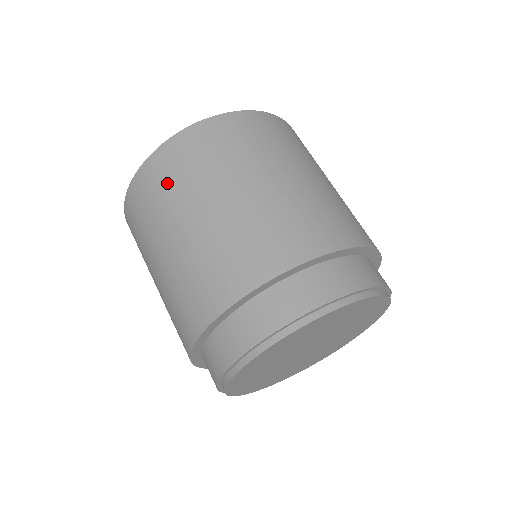
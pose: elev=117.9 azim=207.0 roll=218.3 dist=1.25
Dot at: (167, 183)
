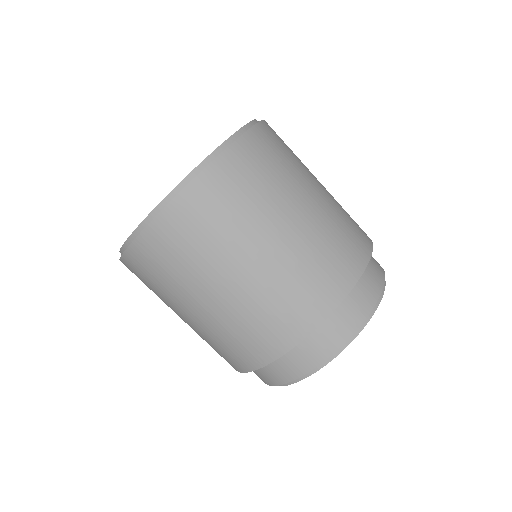
Dot at: (185, 250)
